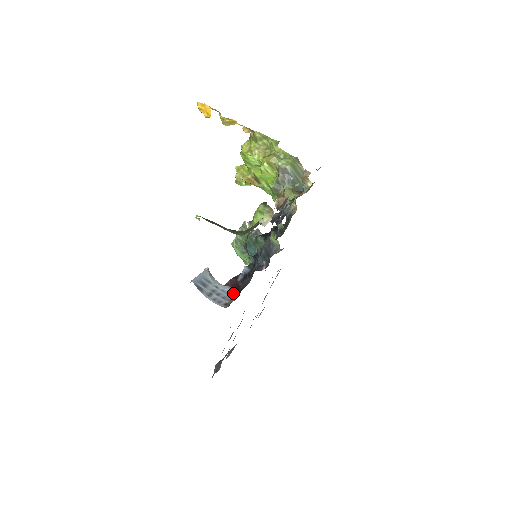
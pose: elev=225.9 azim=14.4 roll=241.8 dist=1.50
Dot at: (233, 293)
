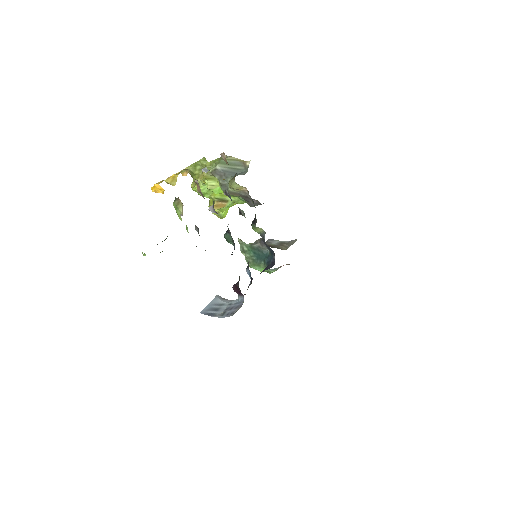
Dot at: occluded
